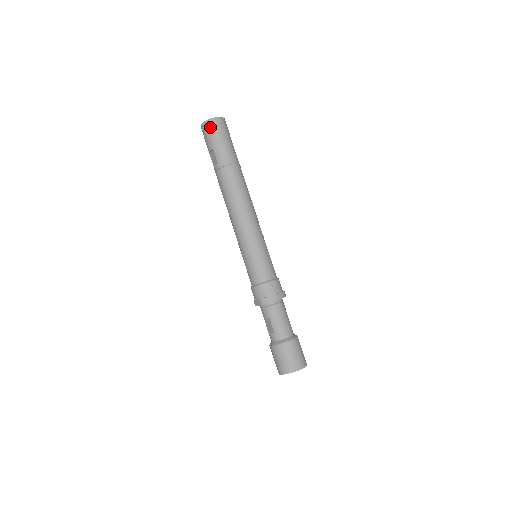
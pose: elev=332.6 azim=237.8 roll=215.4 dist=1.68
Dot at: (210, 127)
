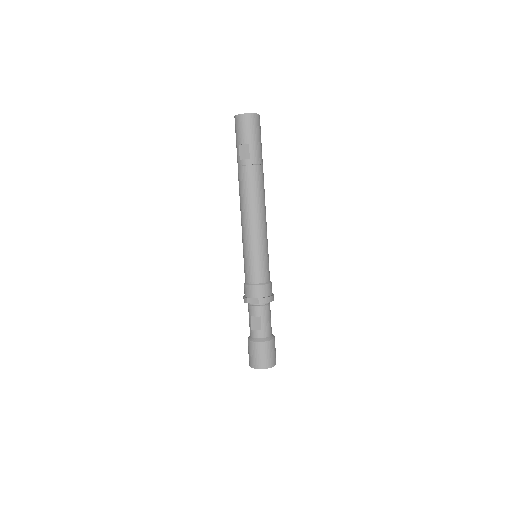
Dot at: (252, 121)
